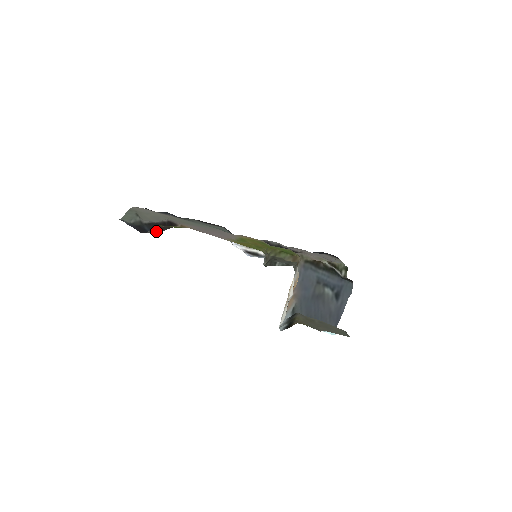
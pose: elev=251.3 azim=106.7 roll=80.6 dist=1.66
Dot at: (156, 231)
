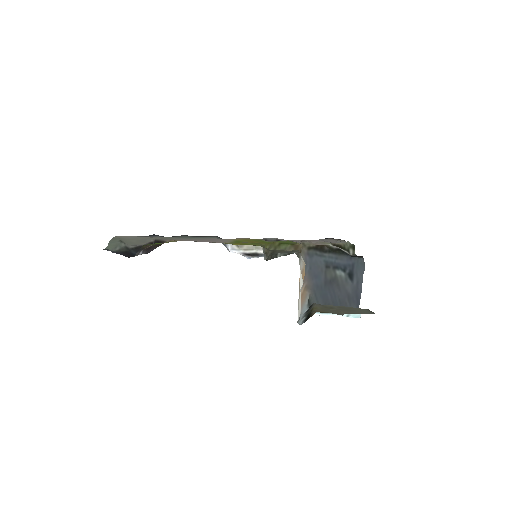
Dot at: (144, 252)
